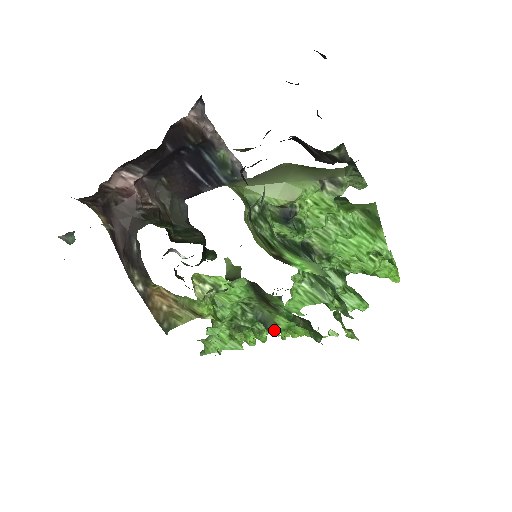
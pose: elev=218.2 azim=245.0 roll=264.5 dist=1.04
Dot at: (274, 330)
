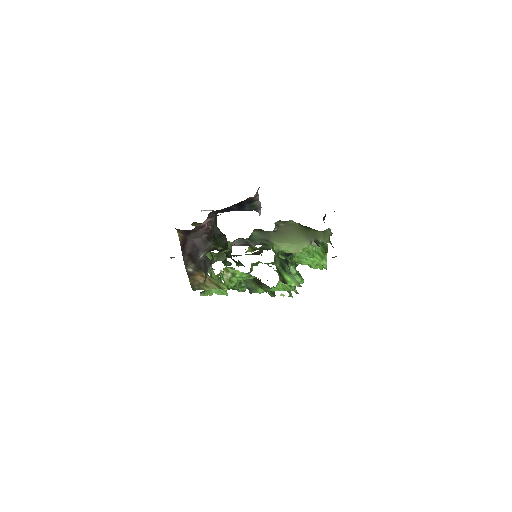
Dot at: occluded
